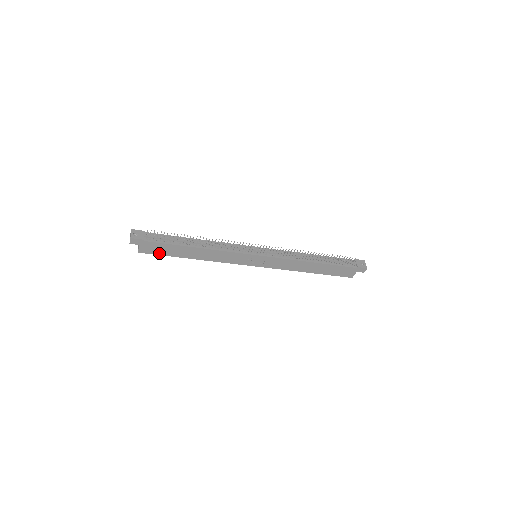
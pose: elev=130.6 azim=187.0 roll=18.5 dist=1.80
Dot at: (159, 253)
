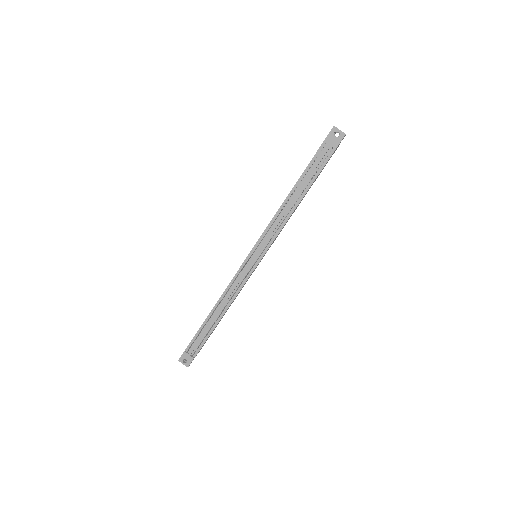
Dot at: occluded
